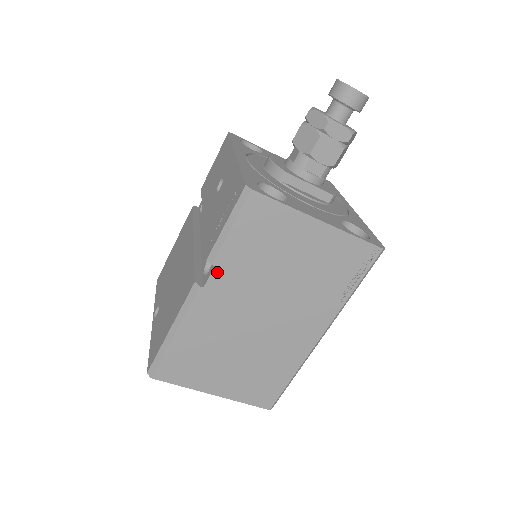
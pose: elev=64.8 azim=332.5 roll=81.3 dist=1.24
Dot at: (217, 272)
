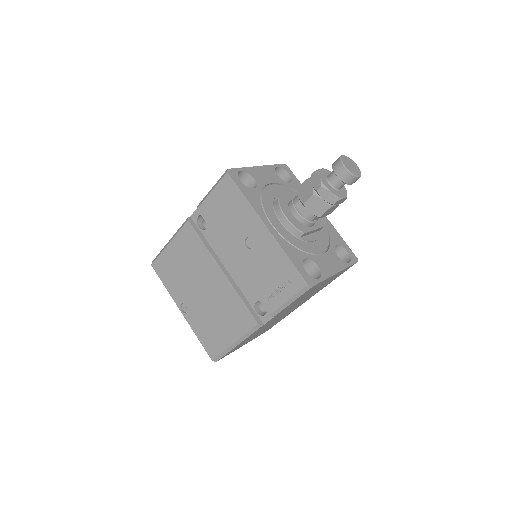
Dot at: (274, 317)
